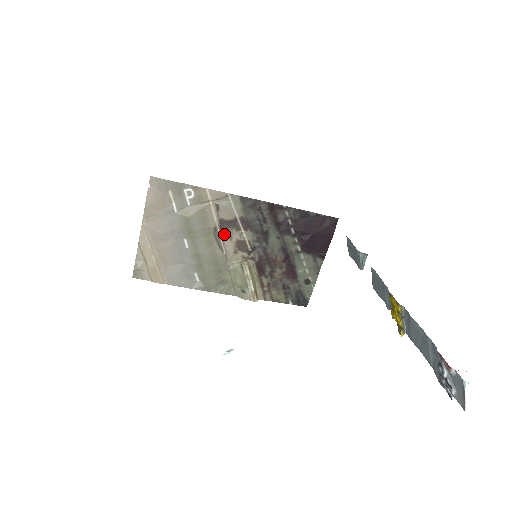
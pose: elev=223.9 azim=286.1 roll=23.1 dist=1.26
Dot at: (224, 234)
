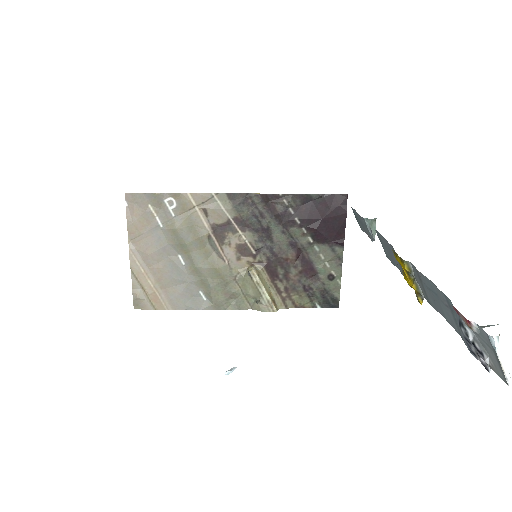
Dot at: (220, 241)
